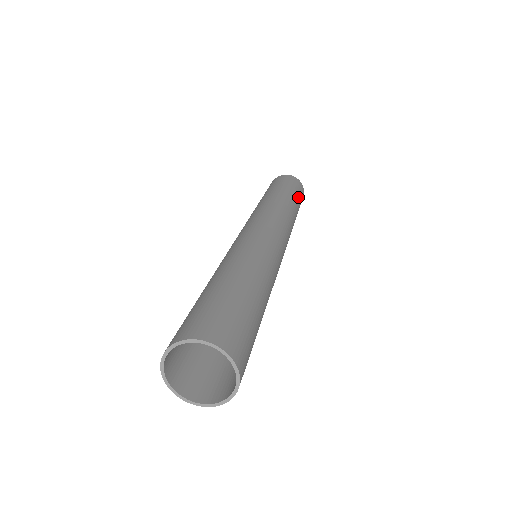
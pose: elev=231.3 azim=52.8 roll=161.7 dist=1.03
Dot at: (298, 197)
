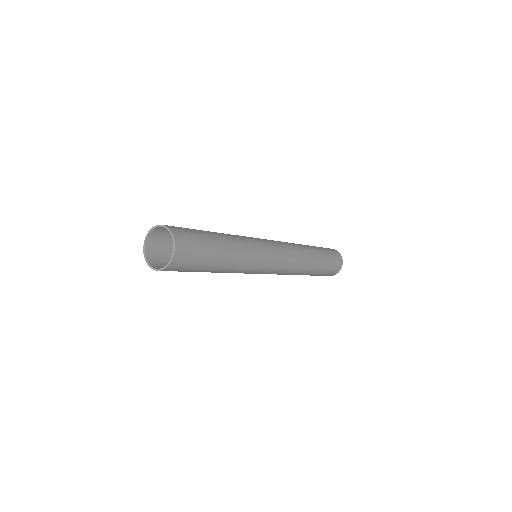
Dot at: (325, 253)
